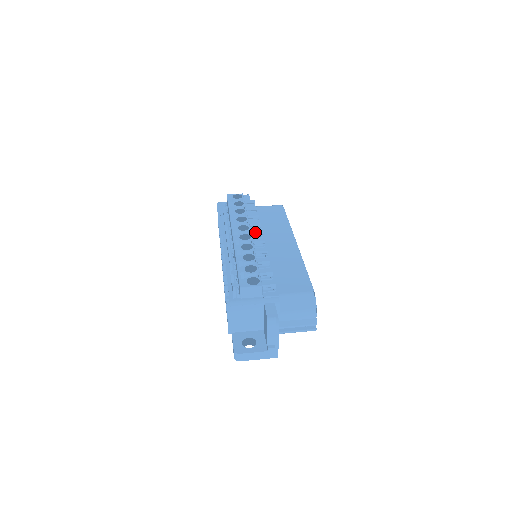
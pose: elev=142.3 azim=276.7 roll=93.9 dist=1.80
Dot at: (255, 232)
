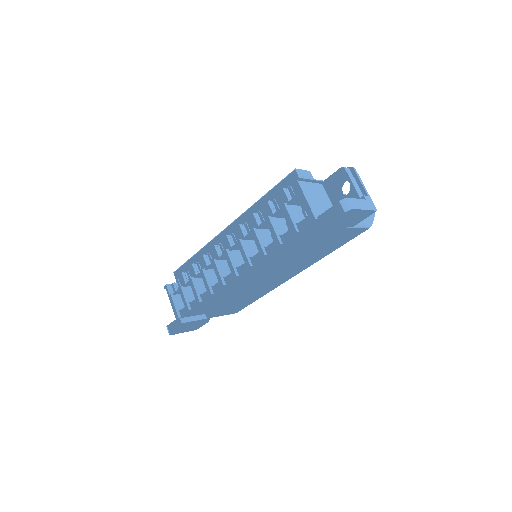
Dot at: occluded
